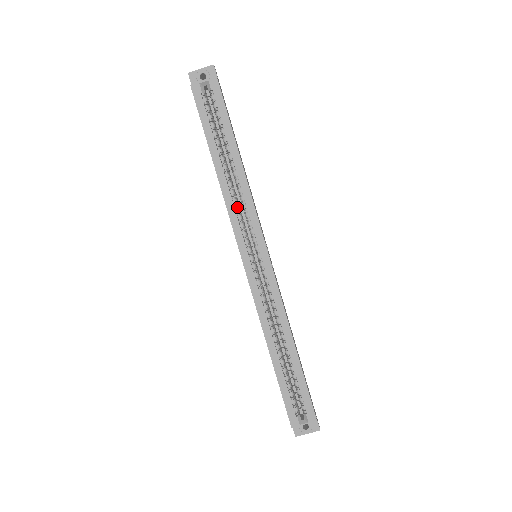
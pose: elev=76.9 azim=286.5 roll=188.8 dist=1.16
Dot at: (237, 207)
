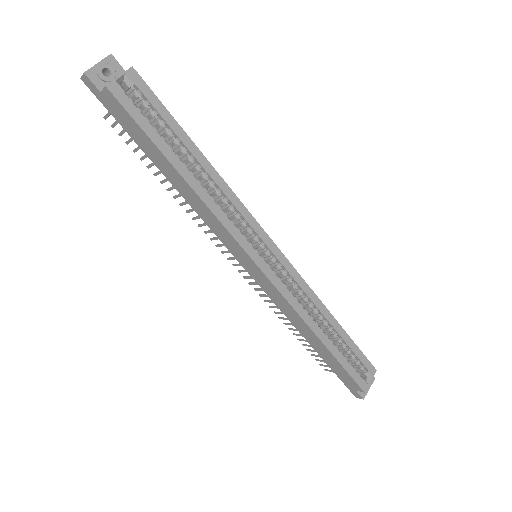
Dot at: (225, 212)
